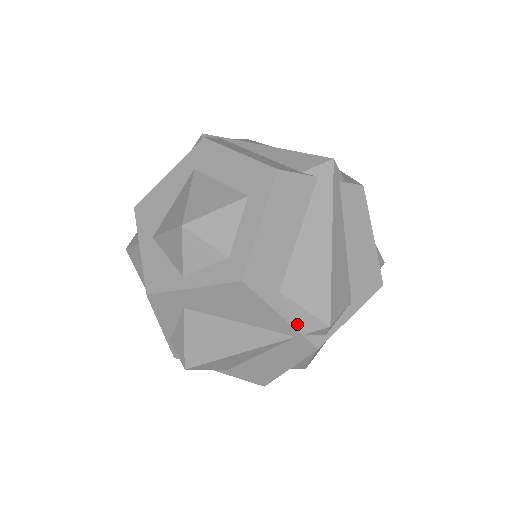
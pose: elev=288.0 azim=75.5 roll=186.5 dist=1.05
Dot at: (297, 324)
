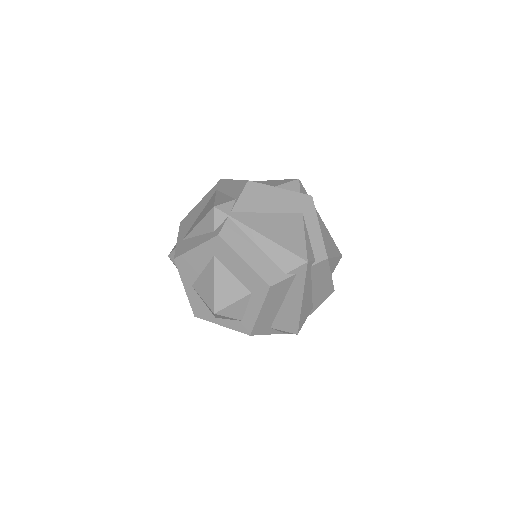
Dot at: (280, 332)
